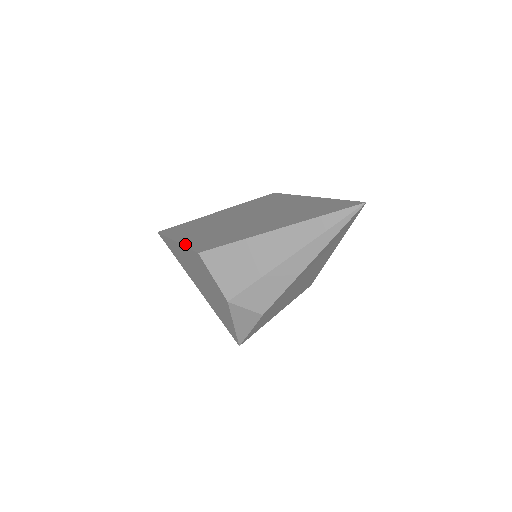
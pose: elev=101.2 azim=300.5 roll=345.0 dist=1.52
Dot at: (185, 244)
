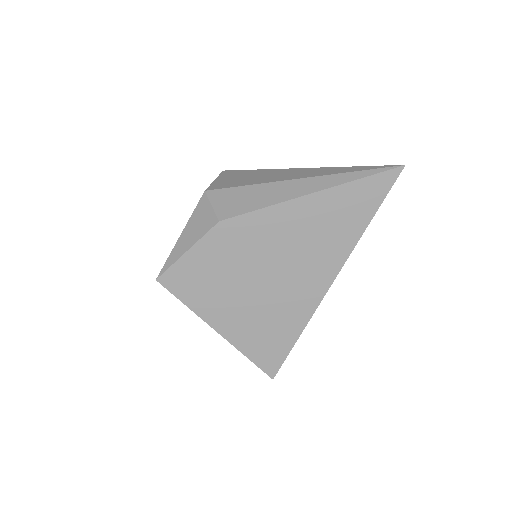
Dot at: occluded
